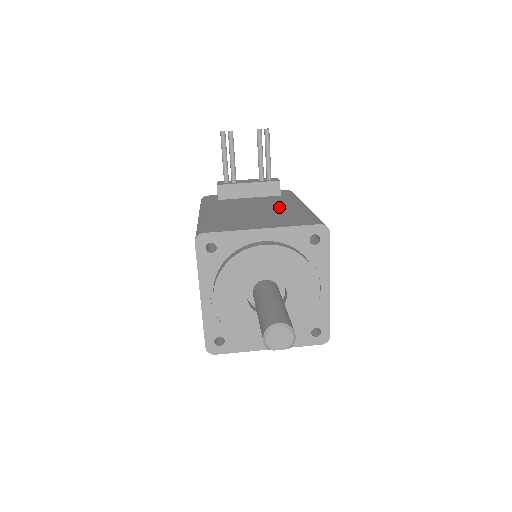
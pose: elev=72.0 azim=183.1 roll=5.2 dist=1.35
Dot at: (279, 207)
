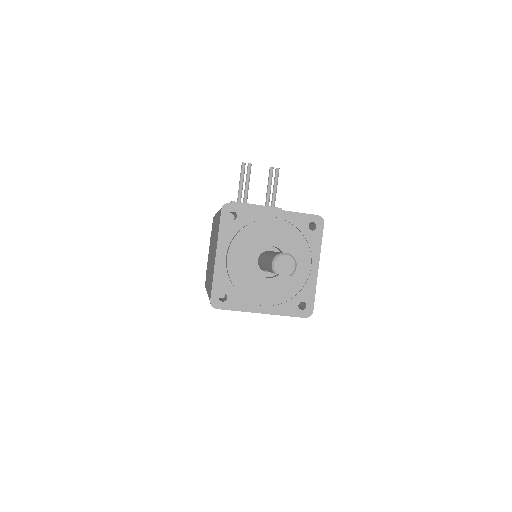
Dot at: occluded
